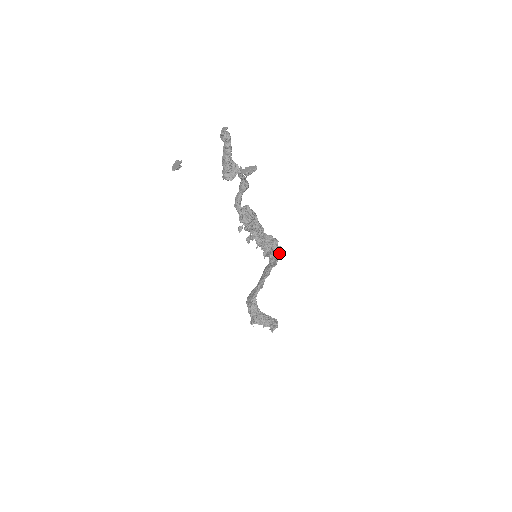
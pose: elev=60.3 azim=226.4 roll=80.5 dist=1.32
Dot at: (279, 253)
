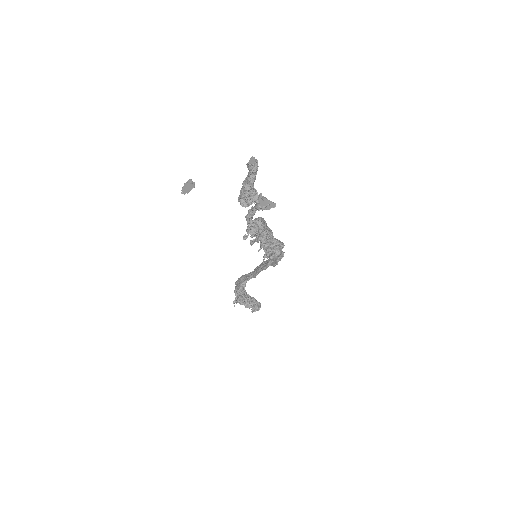
Dot at: (281, 258)
